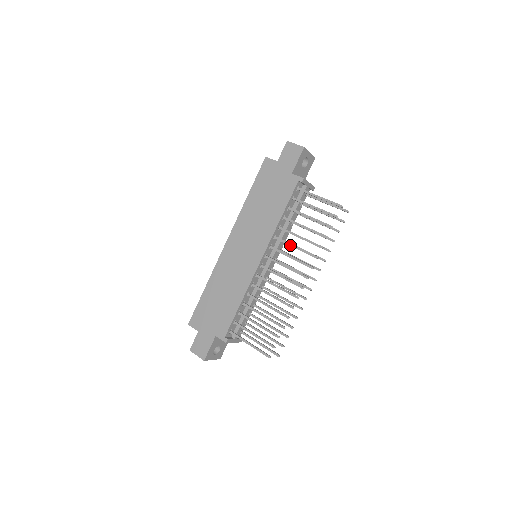
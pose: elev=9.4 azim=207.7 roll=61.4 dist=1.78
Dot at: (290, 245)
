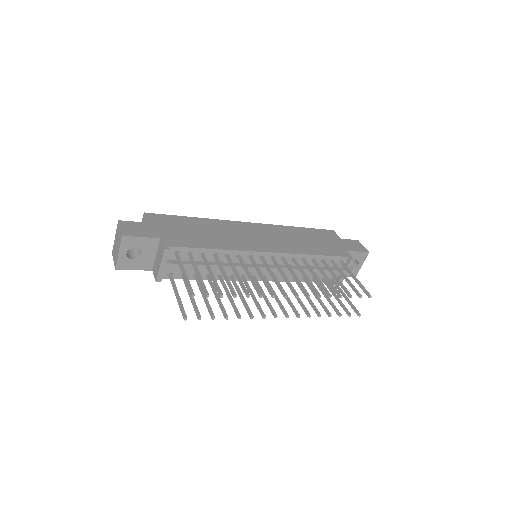
Dot at: (303, 271)
